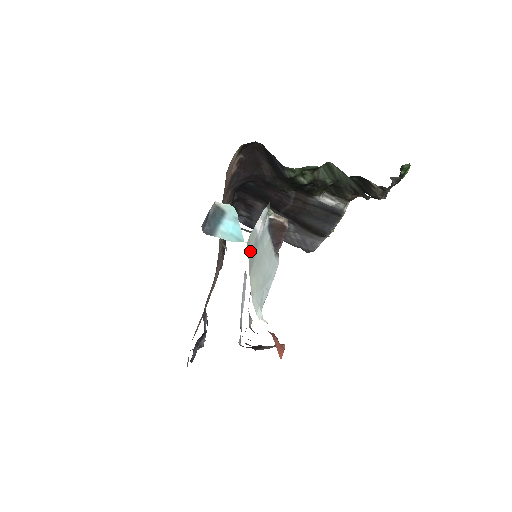
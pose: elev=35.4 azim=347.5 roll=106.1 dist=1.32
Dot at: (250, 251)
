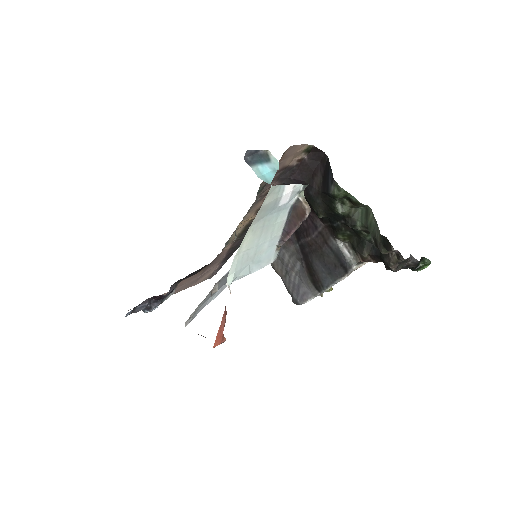
Dot at: (267, 201)
